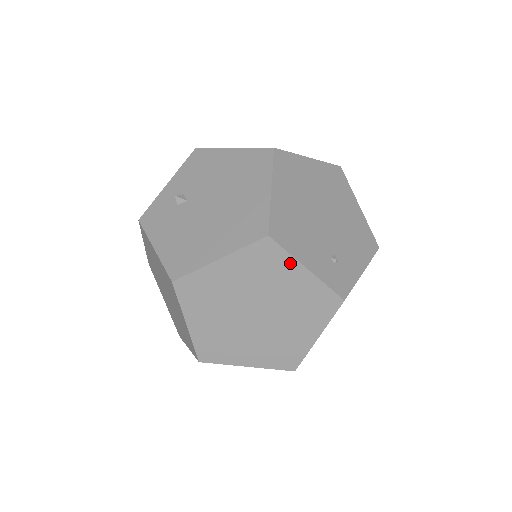
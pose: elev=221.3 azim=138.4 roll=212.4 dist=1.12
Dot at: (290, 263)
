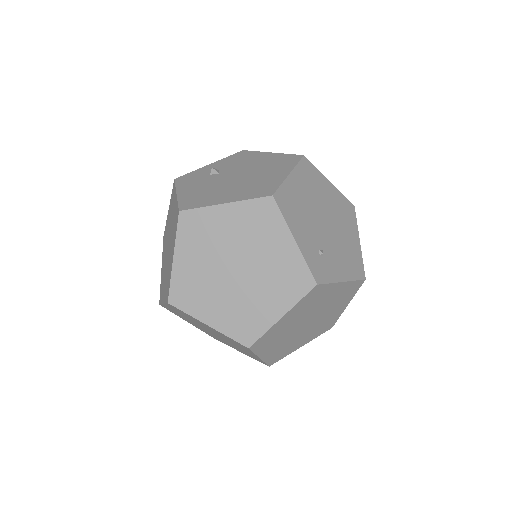
Dot at: (282, 228)
